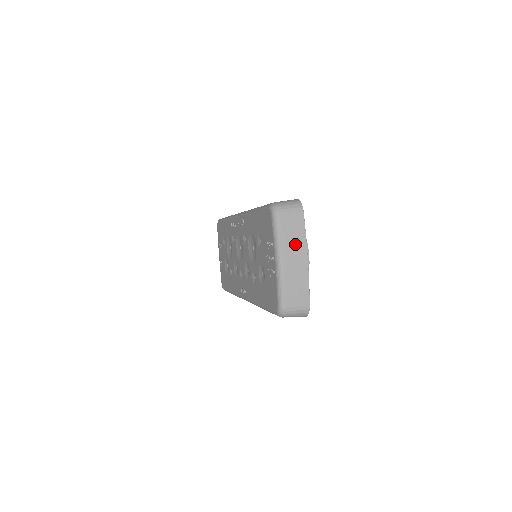
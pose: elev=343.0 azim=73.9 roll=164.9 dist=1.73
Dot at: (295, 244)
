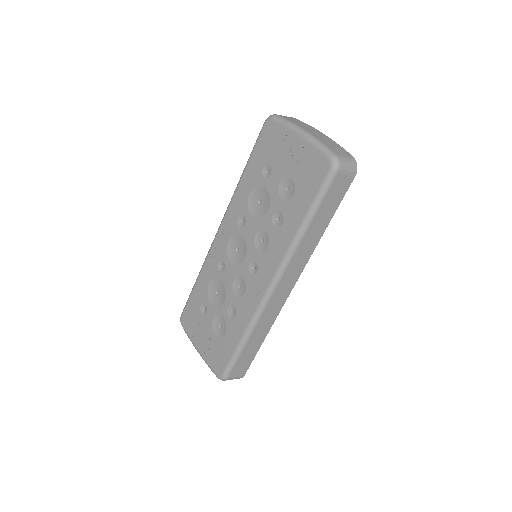
Dot at: (306, 126)
